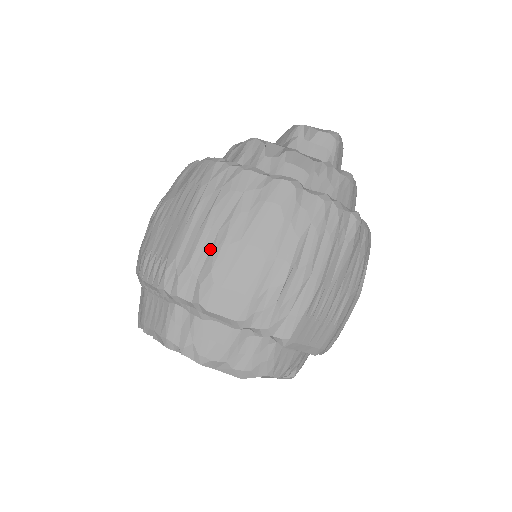
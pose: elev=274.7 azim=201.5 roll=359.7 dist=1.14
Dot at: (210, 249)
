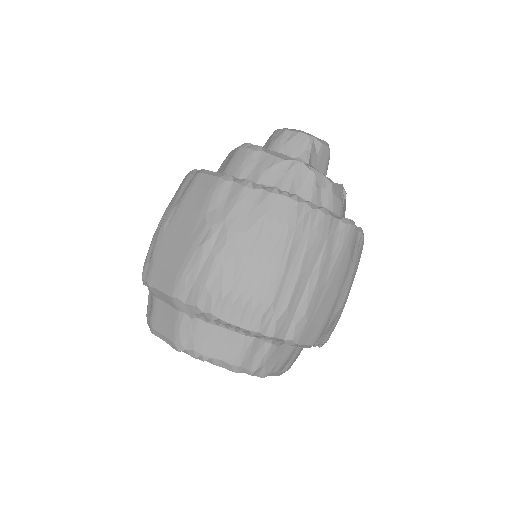
Dot at: (303, 293)
